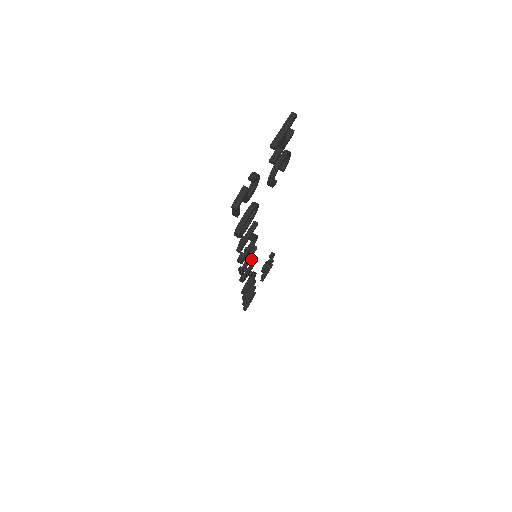
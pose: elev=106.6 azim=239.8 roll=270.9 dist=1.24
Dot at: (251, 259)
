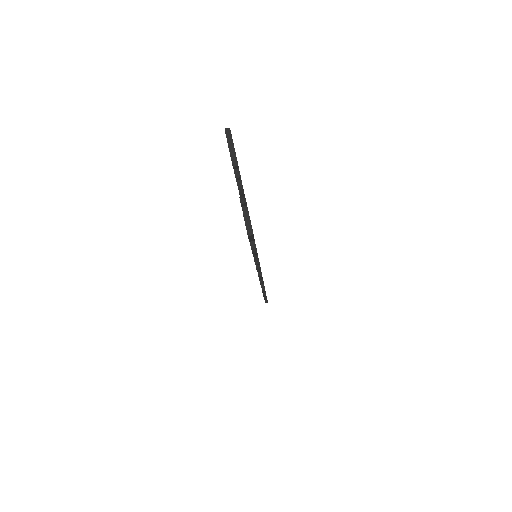
Dot at: occluded
